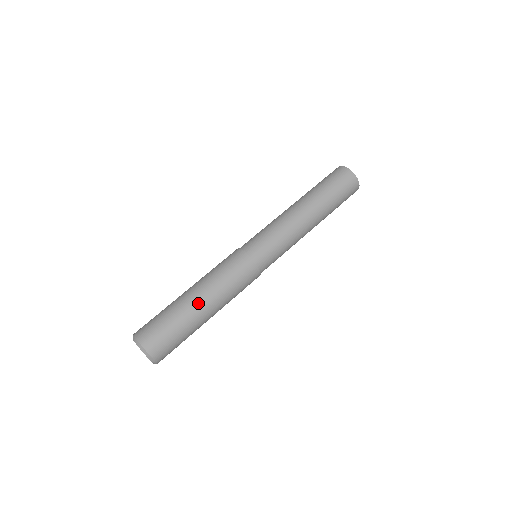
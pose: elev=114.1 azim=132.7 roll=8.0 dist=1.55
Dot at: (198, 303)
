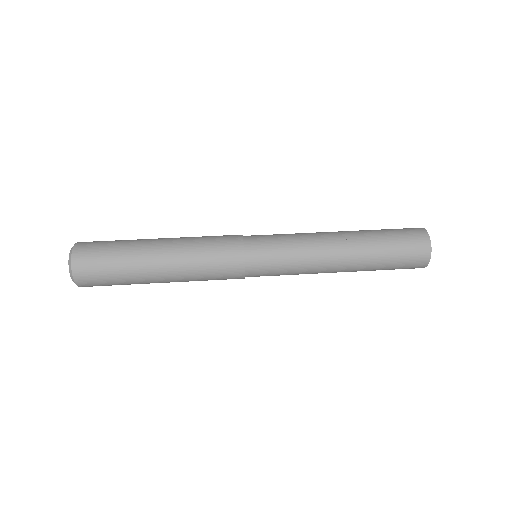
Dot at: (155, 253)
